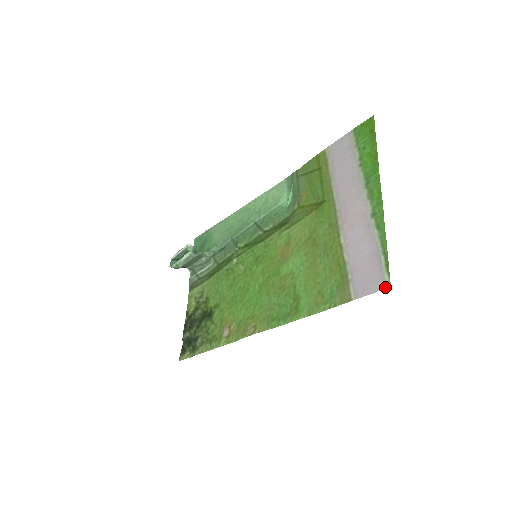
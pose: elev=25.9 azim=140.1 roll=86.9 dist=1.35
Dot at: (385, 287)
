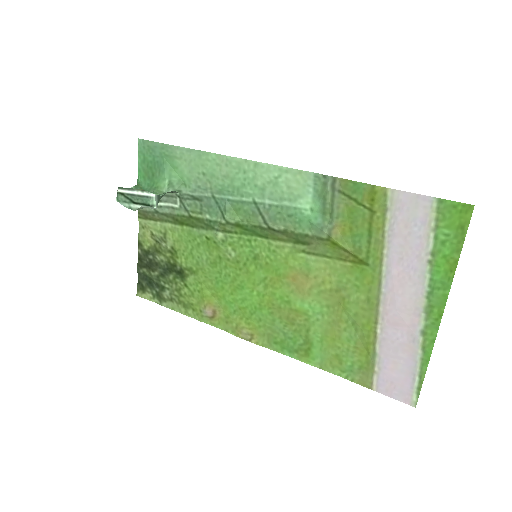
Dot at: (410, 404)
